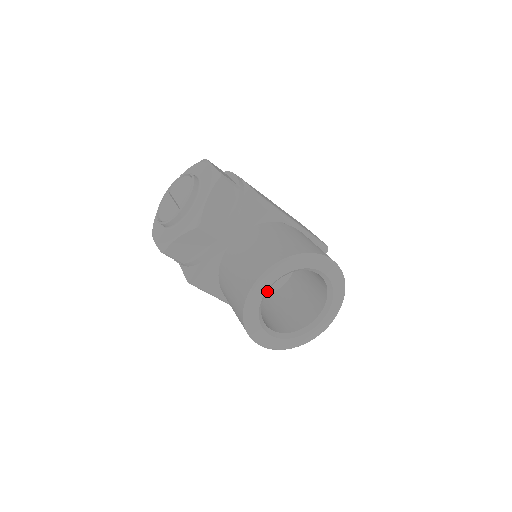
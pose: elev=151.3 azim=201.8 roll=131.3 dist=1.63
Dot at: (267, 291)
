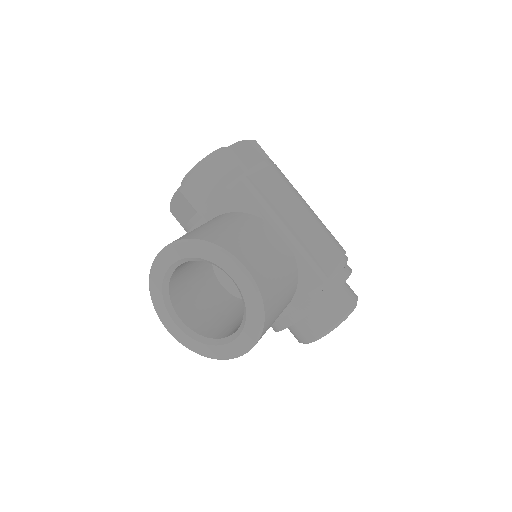
Dot at: occluded
